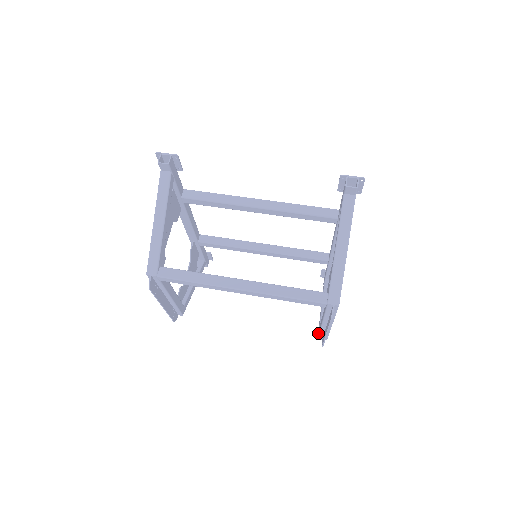
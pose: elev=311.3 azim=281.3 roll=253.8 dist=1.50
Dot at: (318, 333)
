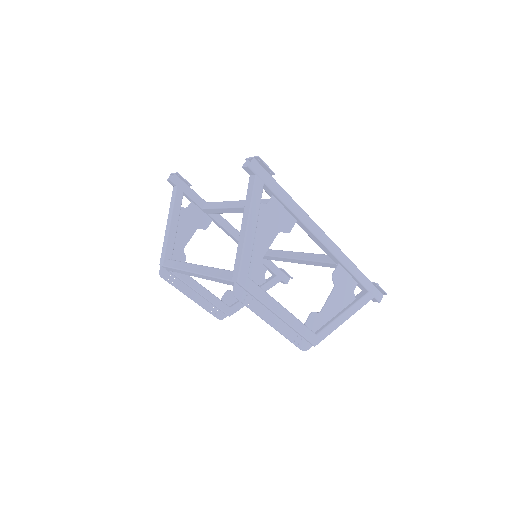
Dot at: occluded
